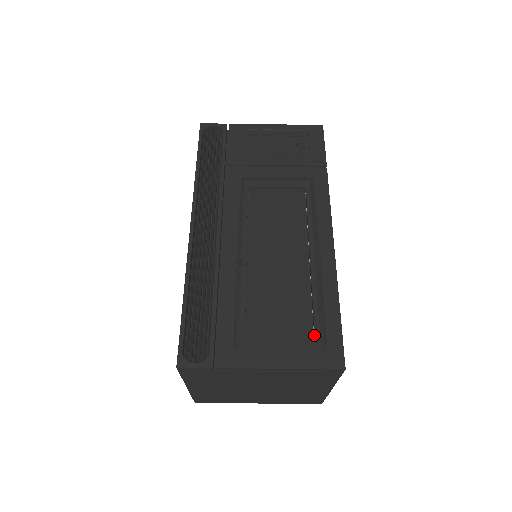
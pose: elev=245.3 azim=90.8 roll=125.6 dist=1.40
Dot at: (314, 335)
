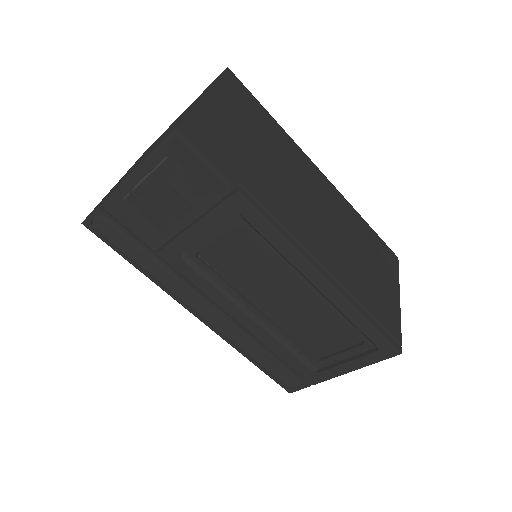
Dot at: (361, 338)
